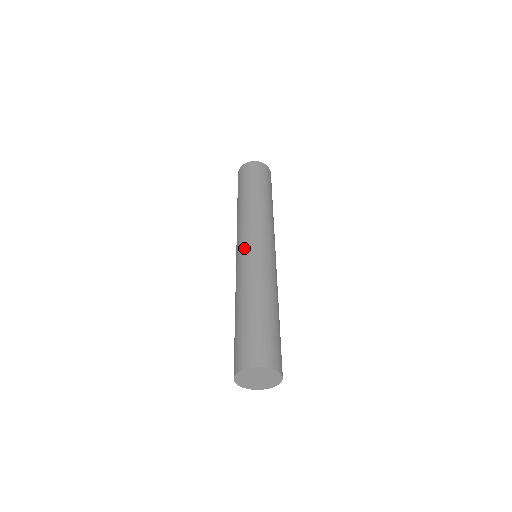
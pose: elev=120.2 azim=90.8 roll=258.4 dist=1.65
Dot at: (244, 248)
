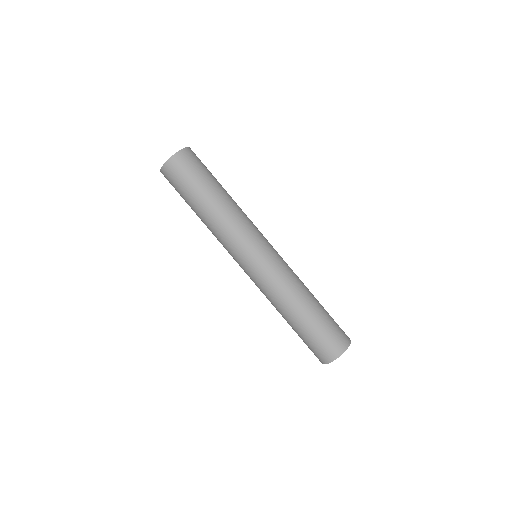
Dot at: (251, 267)
